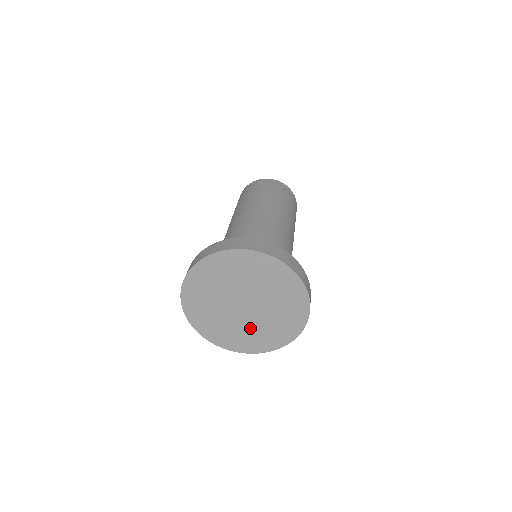
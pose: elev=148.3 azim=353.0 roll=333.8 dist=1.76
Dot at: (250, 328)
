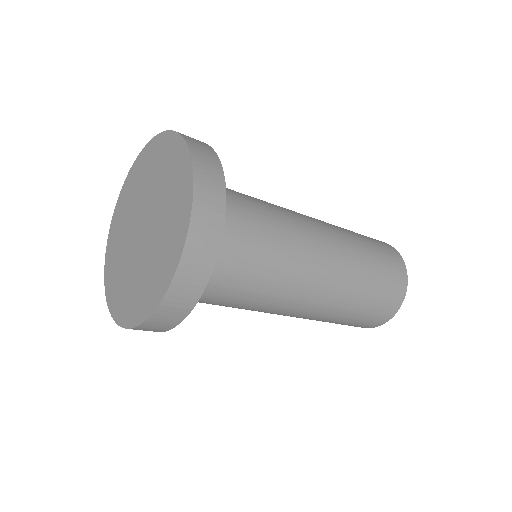
Dot at: (146, 264)
